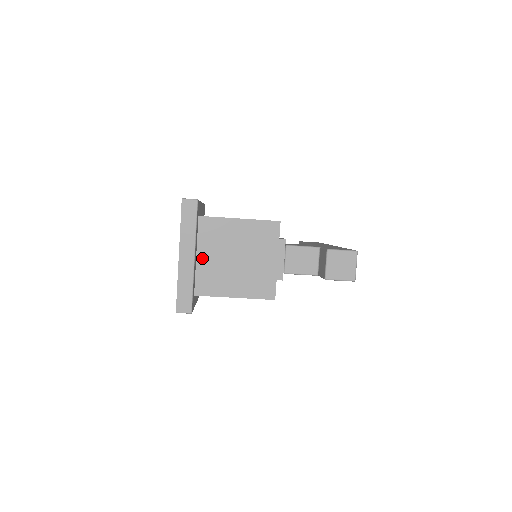
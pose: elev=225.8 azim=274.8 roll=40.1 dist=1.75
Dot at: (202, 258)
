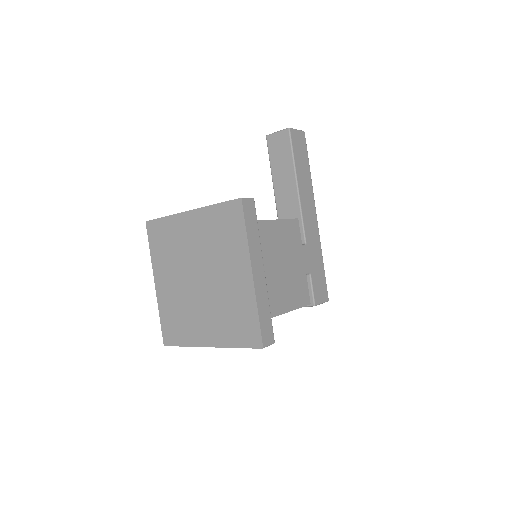
Dot at: occluded
